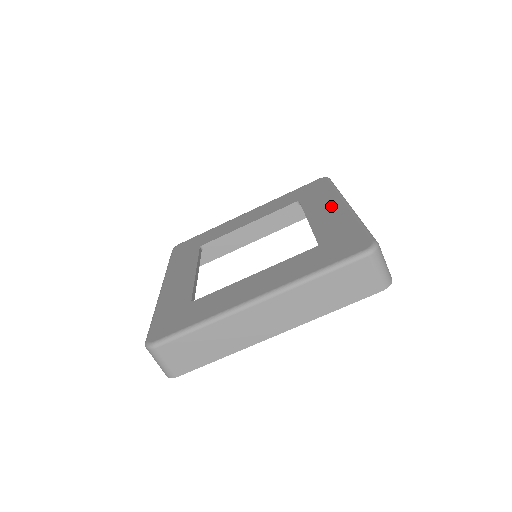
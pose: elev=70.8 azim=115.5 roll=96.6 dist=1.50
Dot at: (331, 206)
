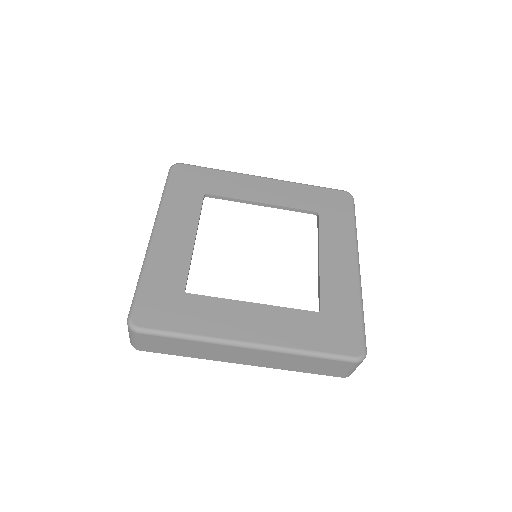
Dot at: (345, 257)
